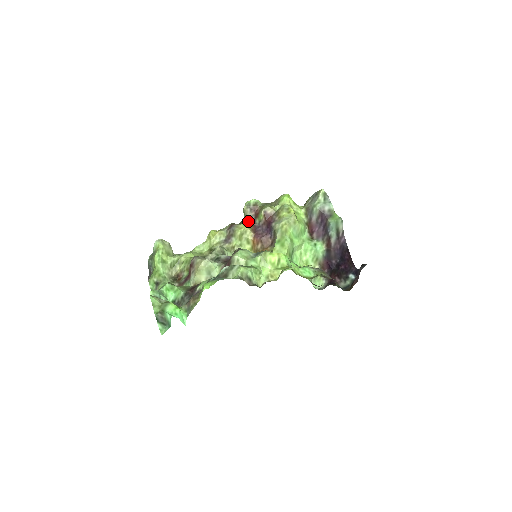
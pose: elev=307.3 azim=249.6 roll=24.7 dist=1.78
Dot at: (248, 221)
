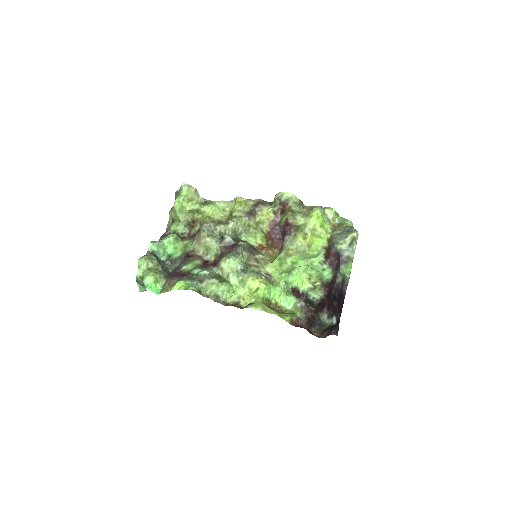
Dot at: (273, 212)
